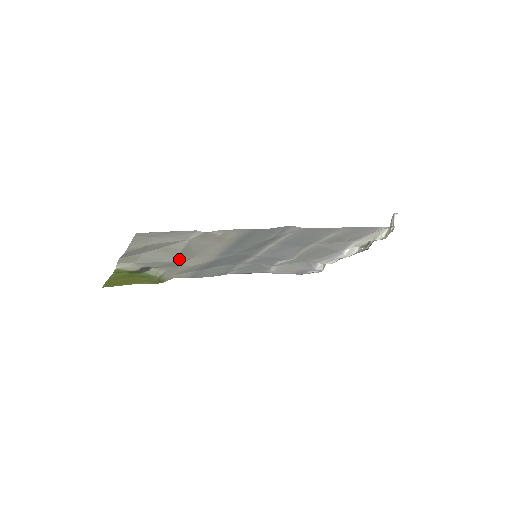
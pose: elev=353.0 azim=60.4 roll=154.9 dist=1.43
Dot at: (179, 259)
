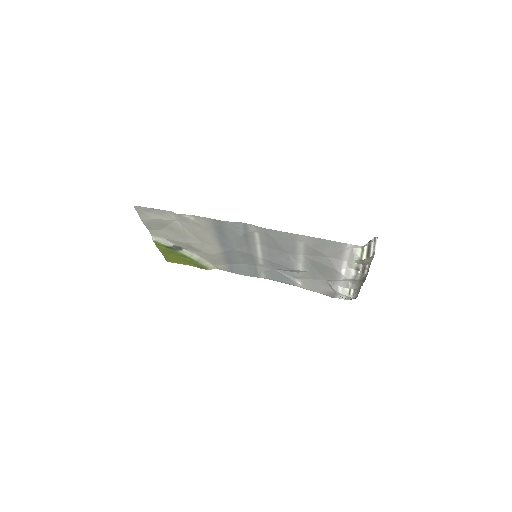
Dot at: (190, 242)
